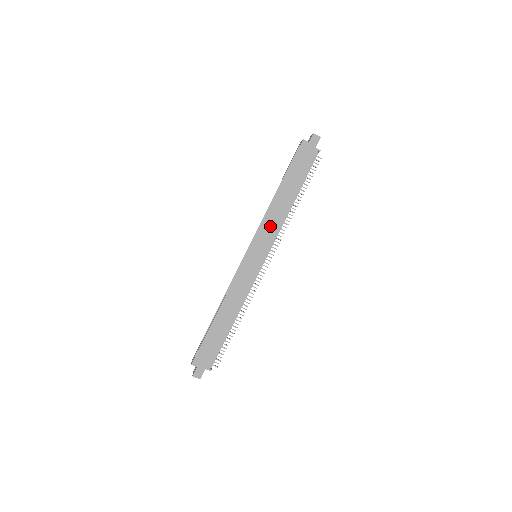
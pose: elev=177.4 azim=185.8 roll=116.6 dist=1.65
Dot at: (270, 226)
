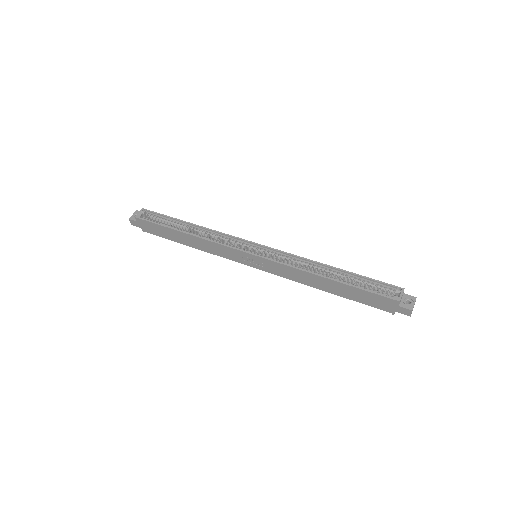
Dot at: (287, 272)
